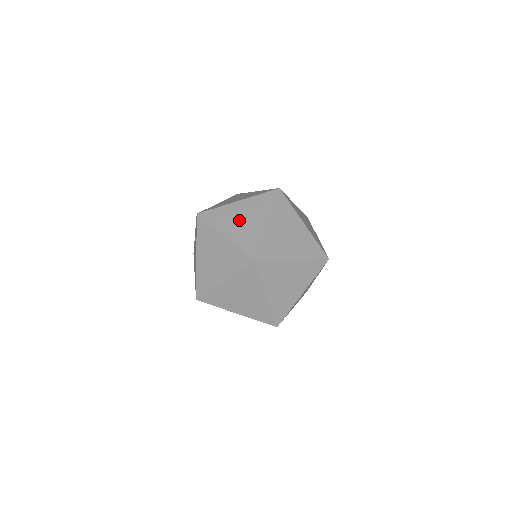
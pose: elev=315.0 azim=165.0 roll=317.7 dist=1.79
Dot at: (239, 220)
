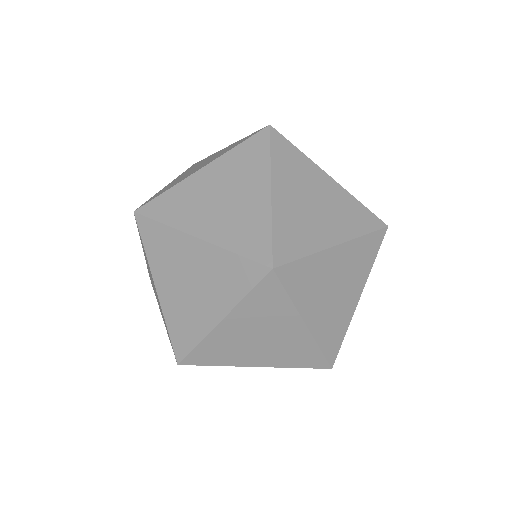
Dot at: (196, 167)
